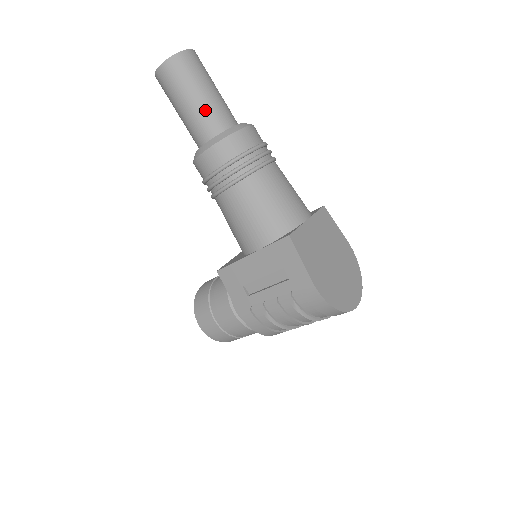
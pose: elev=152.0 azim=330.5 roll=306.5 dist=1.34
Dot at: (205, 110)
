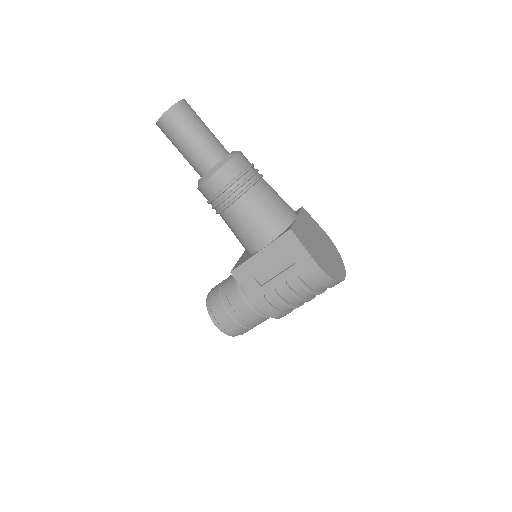
Dot at: (205, 144)
